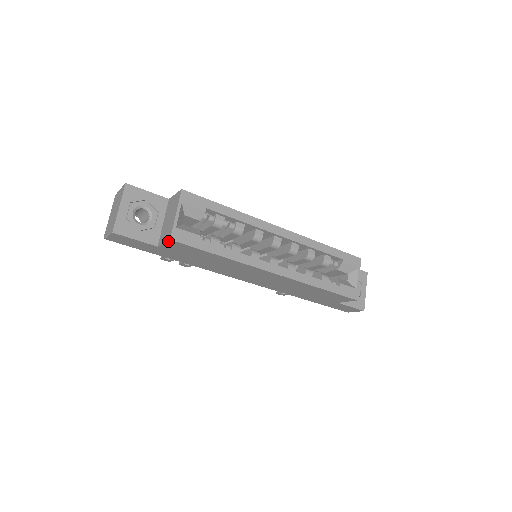
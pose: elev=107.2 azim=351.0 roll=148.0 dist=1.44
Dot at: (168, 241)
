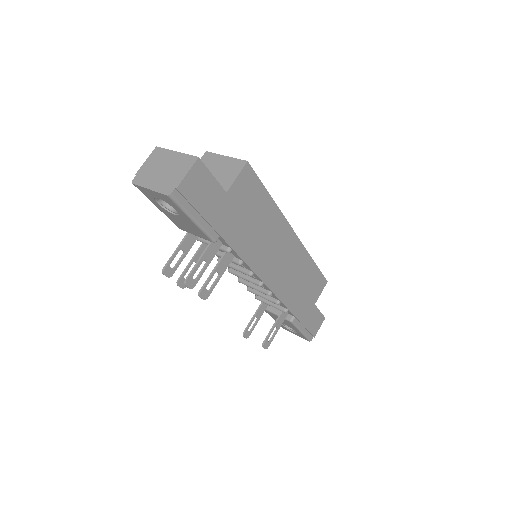
Dot at: (243, 167)
